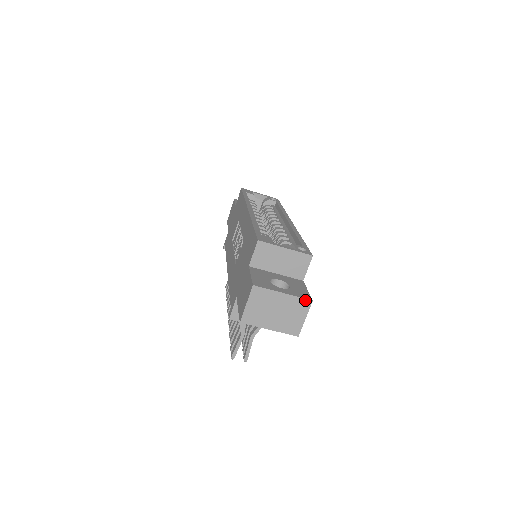
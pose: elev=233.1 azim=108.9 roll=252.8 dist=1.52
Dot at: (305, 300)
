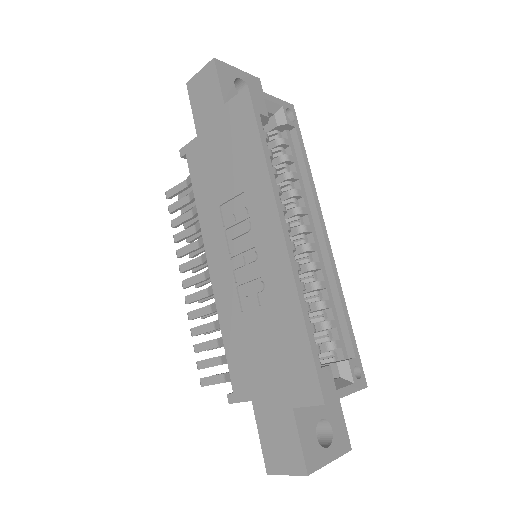
Dot at: occluded
